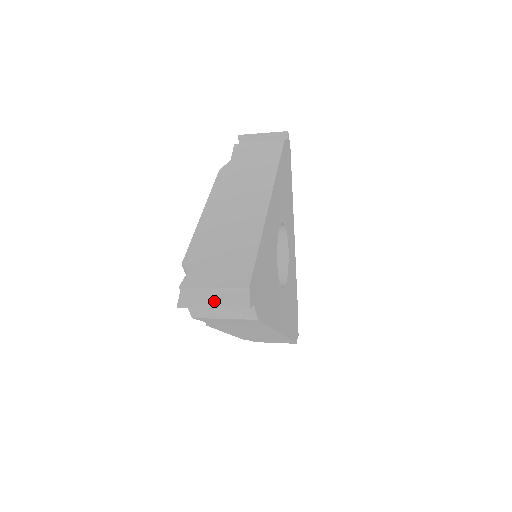
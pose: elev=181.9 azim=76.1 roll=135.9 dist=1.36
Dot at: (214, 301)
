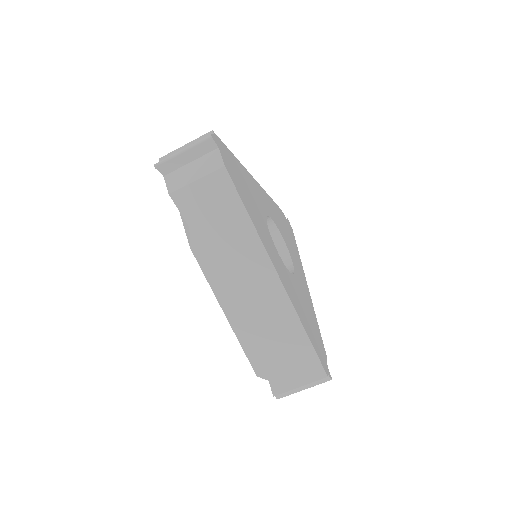
Dot at: (184, 149)
